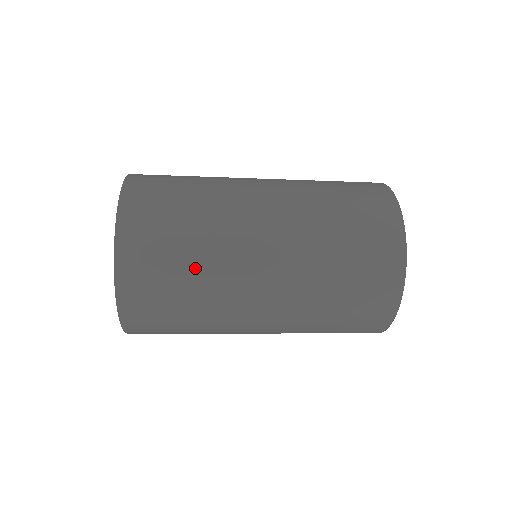
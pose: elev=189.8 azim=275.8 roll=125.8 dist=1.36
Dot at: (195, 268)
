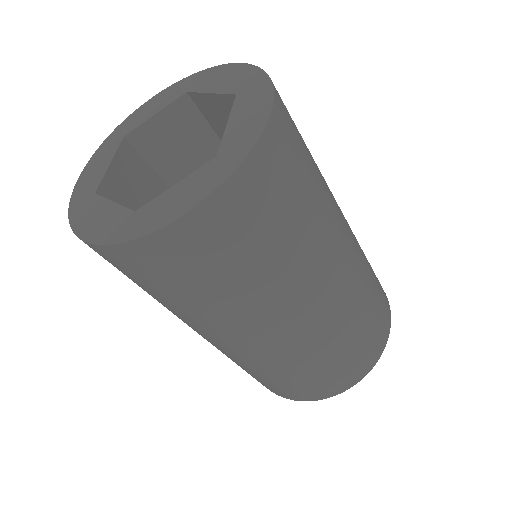
Dot at: (258, 275)
